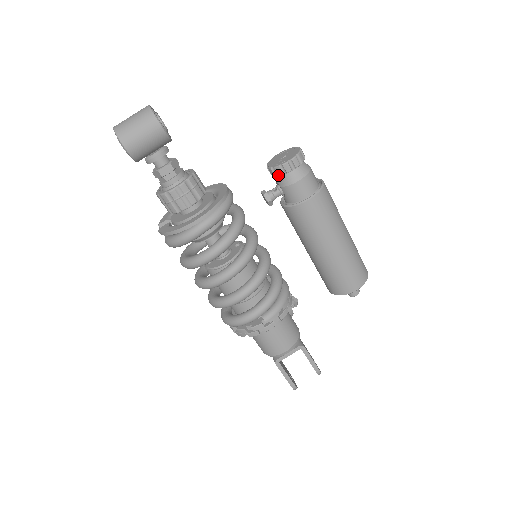
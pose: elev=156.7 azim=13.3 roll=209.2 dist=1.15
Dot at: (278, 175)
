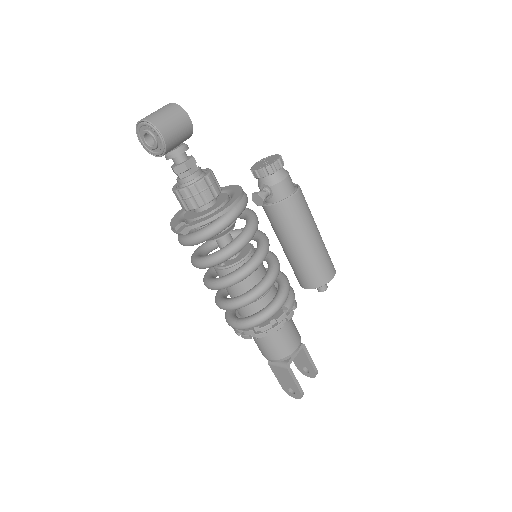
Dot at: (269, 174)
